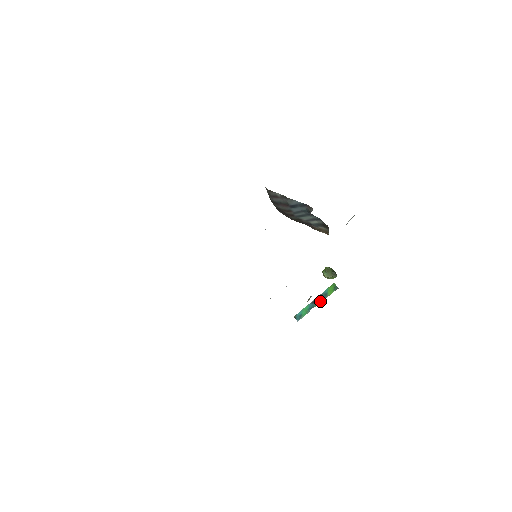
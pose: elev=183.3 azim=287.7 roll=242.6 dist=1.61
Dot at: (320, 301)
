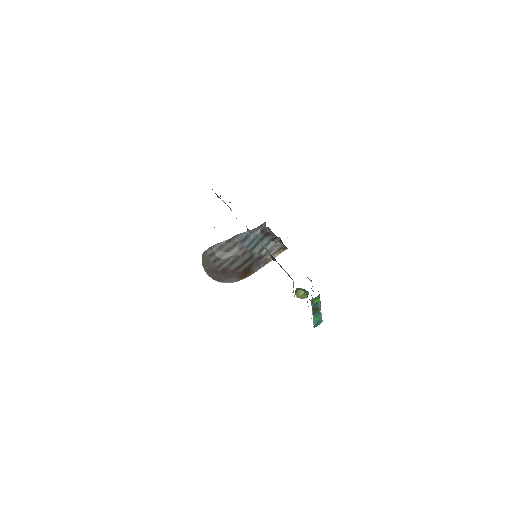
Dot at: (318, 306)
